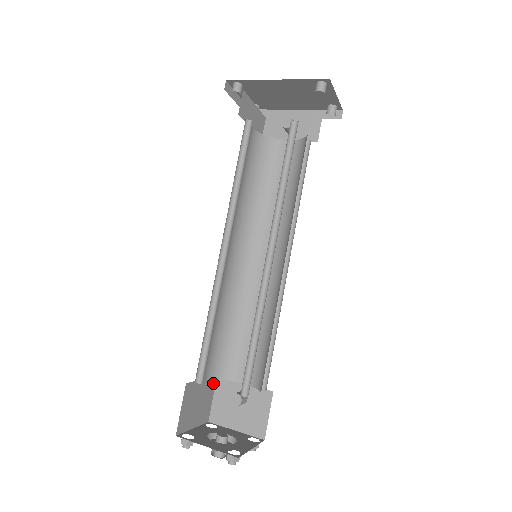
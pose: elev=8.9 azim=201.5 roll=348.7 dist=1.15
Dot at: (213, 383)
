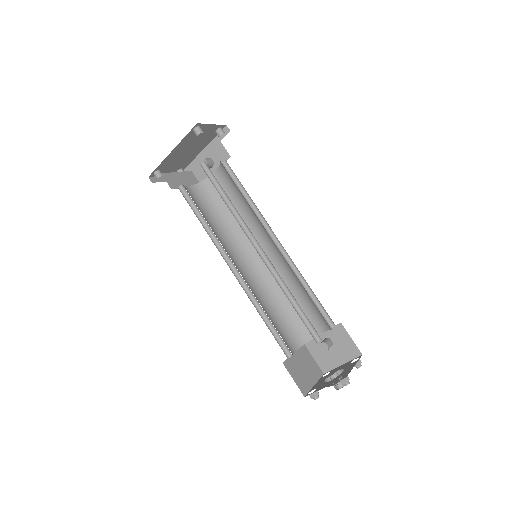
Dot at: (305, 349)
